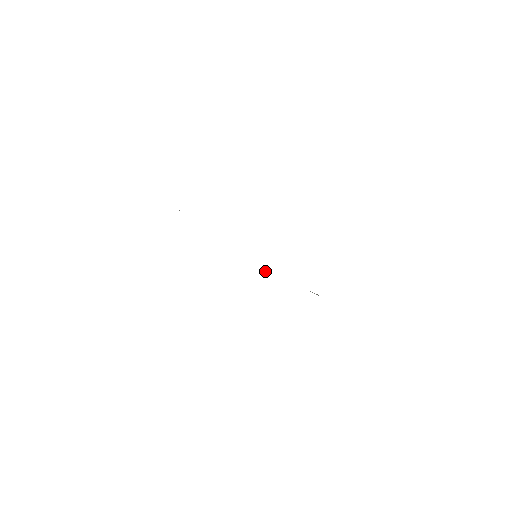
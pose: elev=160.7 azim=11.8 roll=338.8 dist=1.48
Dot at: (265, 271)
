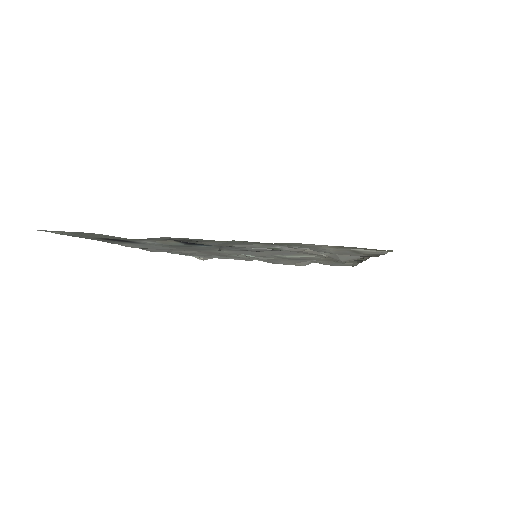
Dot at: (247, 255)
